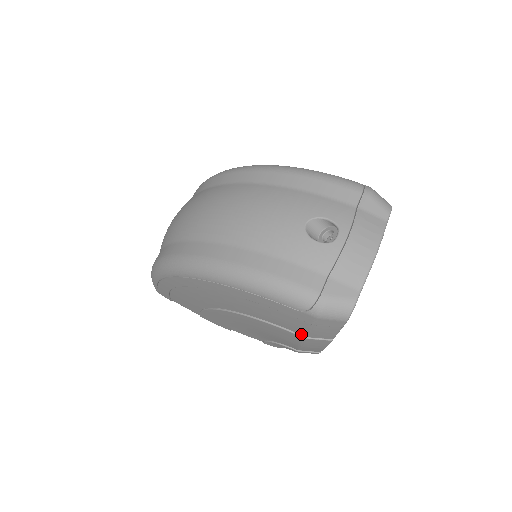
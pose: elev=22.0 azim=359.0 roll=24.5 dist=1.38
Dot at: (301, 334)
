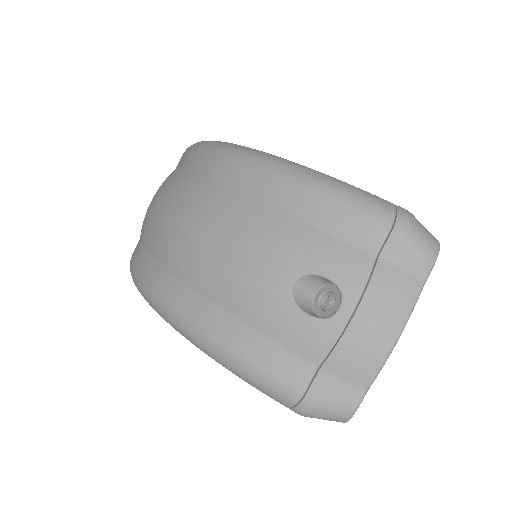
Dot at: occluded
